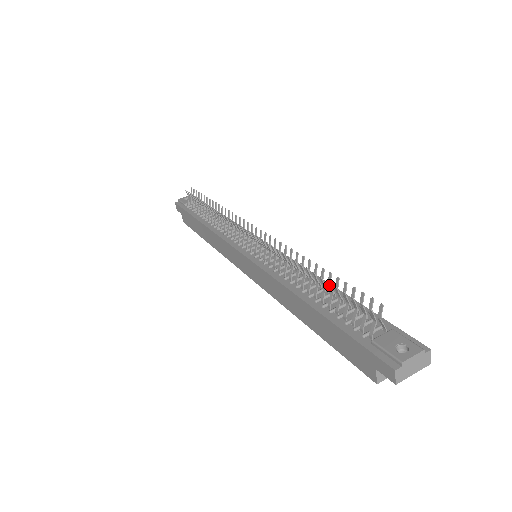
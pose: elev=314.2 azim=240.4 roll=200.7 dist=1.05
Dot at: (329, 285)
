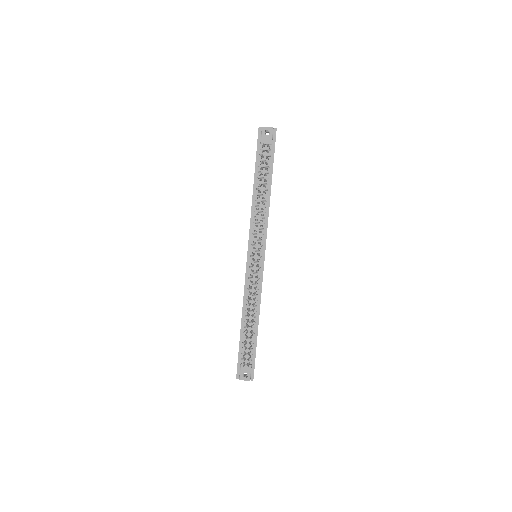
Dot at: (246, 338)
